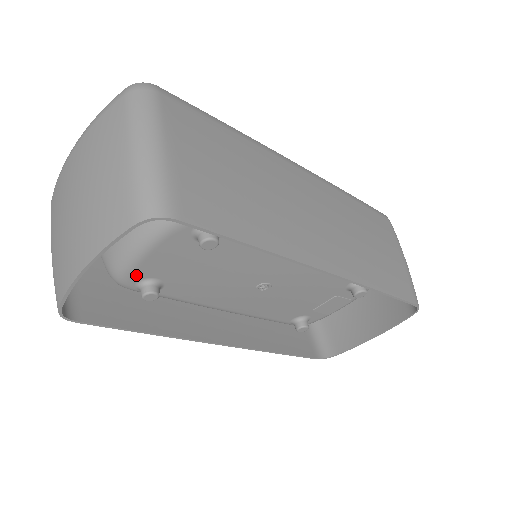
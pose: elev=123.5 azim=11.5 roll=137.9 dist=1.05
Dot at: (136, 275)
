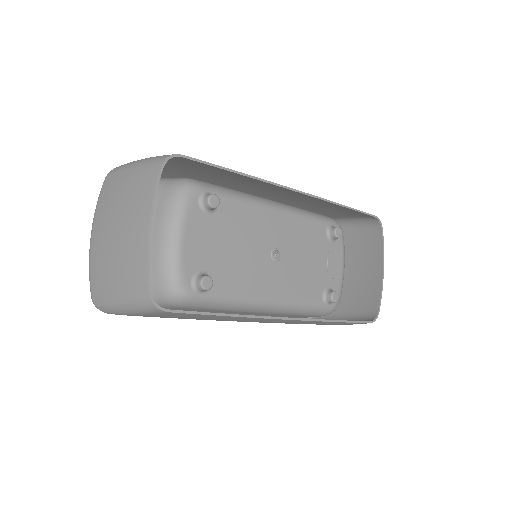
Dot at: (186, 272)
